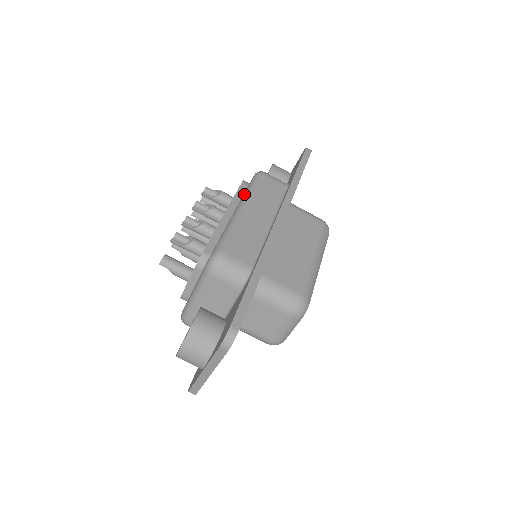
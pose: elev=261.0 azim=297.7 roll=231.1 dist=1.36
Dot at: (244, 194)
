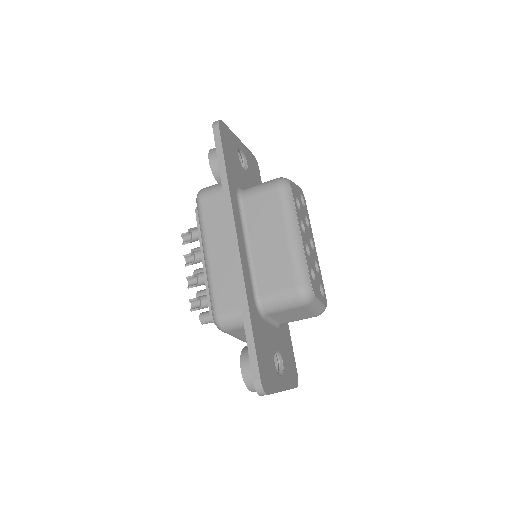
Dot at: occluded
